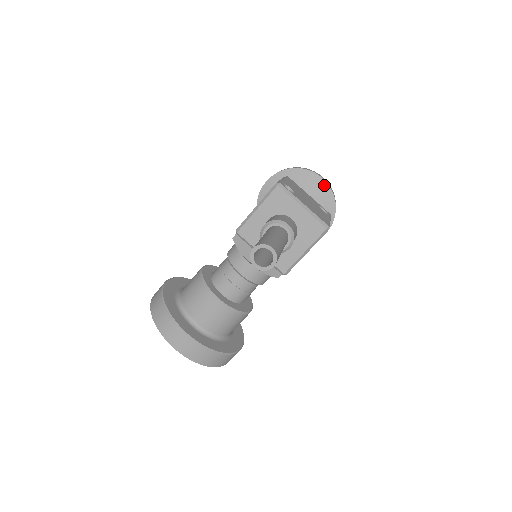
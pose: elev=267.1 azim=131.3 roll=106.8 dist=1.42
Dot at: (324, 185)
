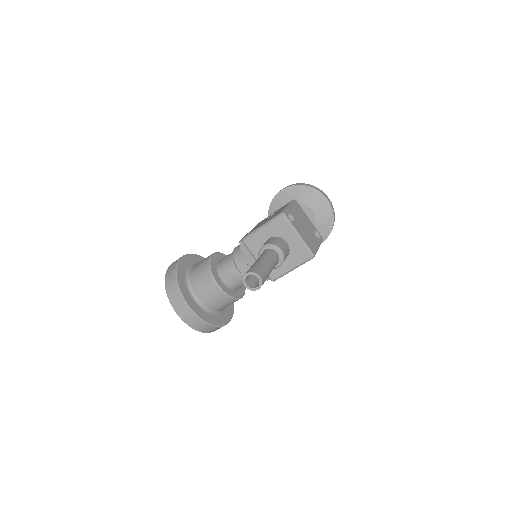
Dot at: (328, 206)
